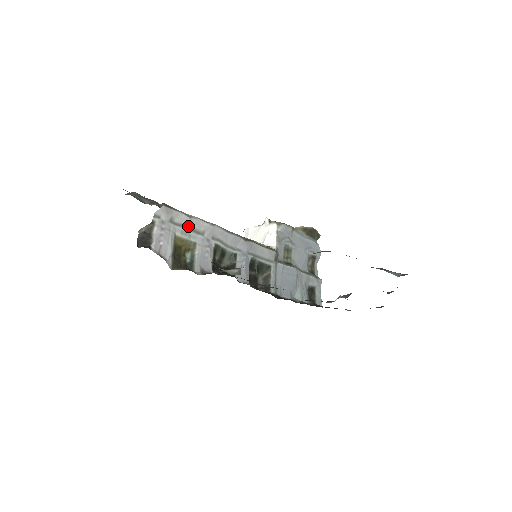
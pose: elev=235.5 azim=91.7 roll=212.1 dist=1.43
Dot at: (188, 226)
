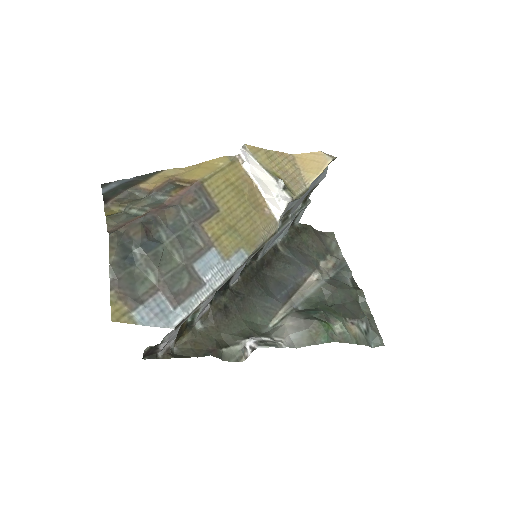
Dot at: occluded
